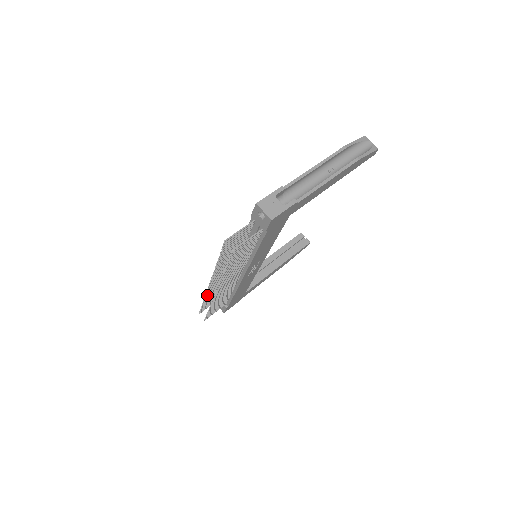
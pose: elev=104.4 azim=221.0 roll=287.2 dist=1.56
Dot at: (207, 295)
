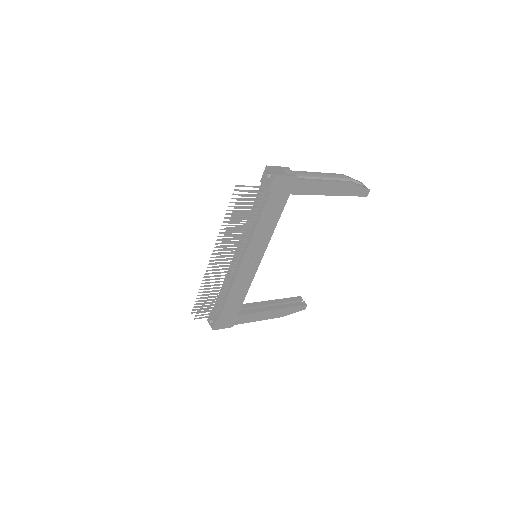
Dot at: (205, 279)
